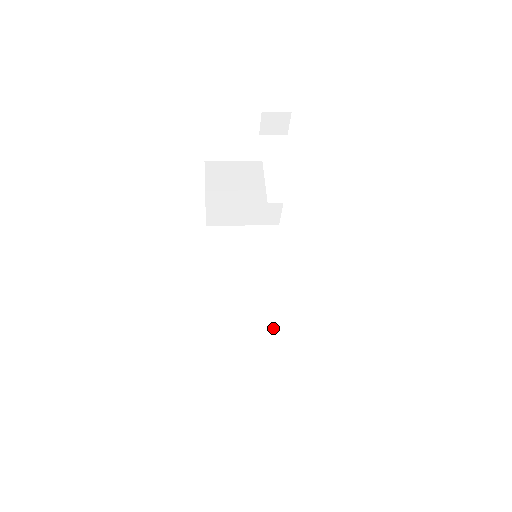
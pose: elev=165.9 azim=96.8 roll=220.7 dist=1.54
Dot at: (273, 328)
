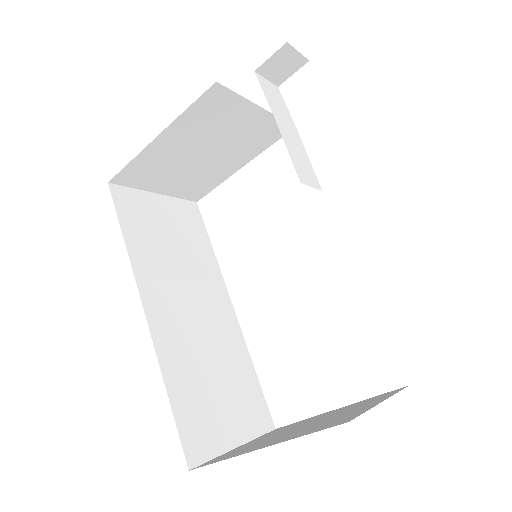
Dot at: (232, 359)
